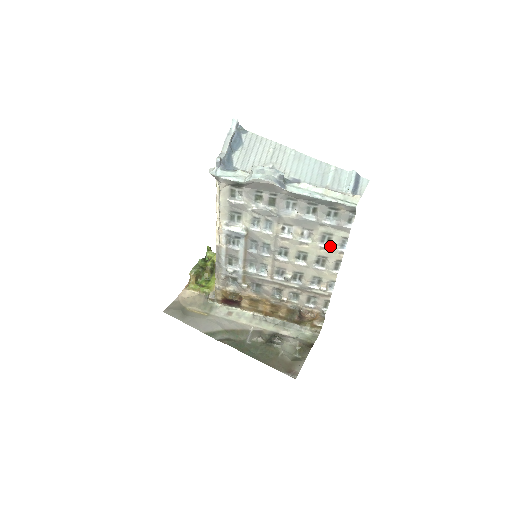
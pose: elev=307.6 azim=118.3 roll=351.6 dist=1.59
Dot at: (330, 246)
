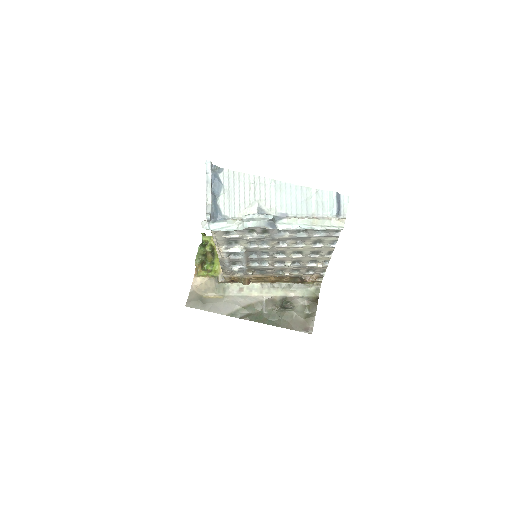
Dot at: (322, 245)
